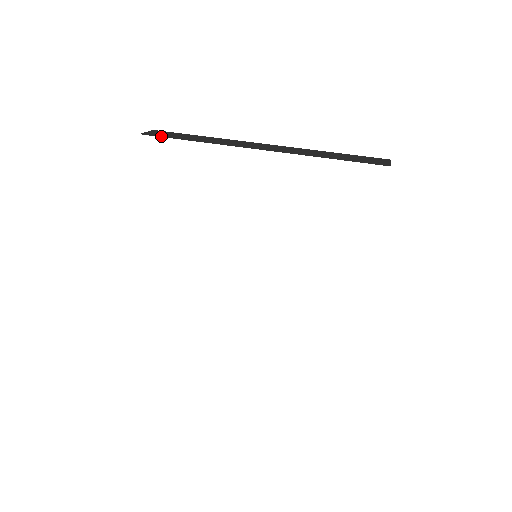
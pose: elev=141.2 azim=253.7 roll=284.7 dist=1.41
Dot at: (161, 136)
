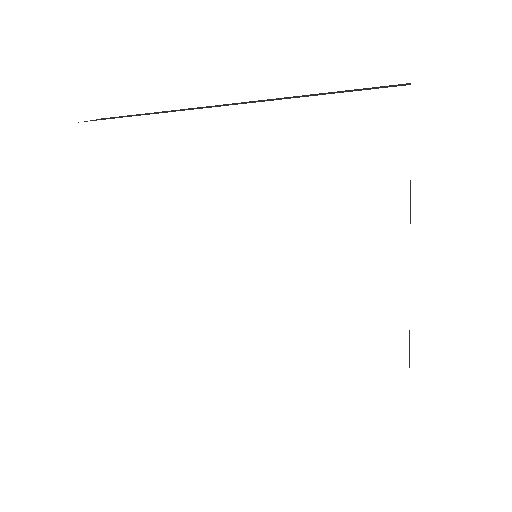
Dot at: (103, 119)
